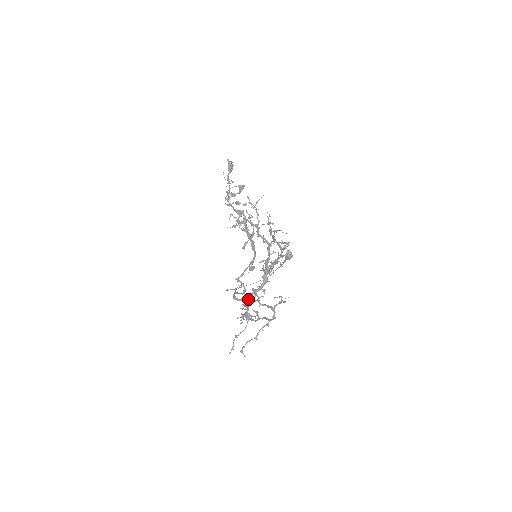
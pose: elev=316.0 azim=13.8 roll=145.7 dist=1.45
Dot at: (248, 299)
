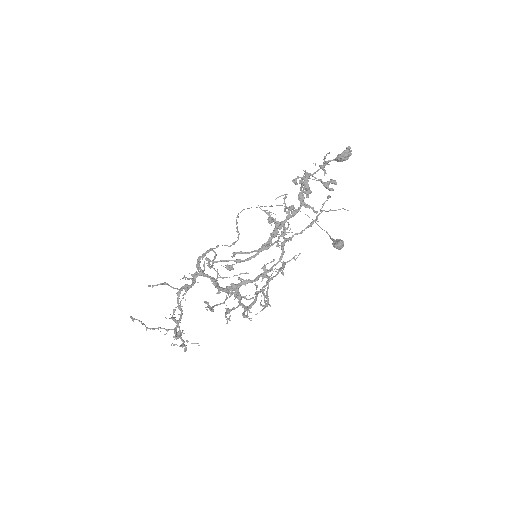
Dot at: (204, 276)
